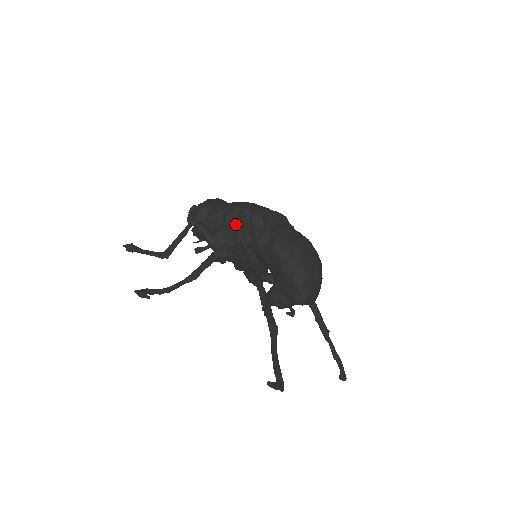
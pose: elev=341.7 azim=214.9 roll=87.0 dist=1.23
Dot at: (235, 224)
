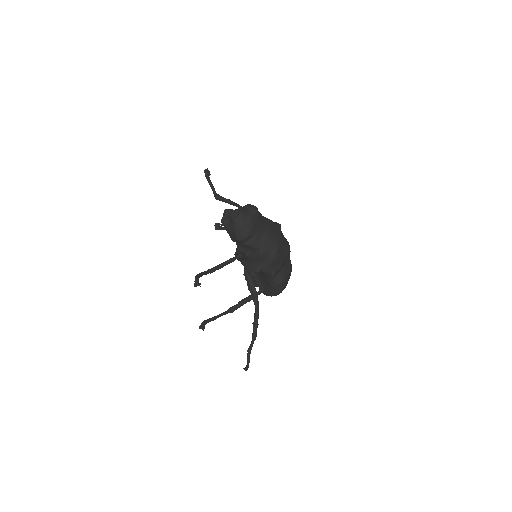
Dot at: (263, 261)
